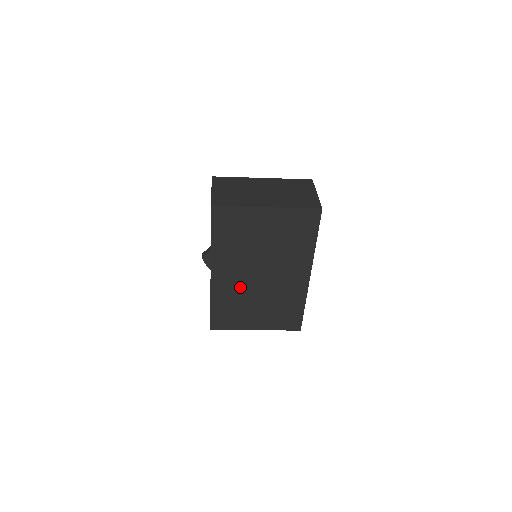
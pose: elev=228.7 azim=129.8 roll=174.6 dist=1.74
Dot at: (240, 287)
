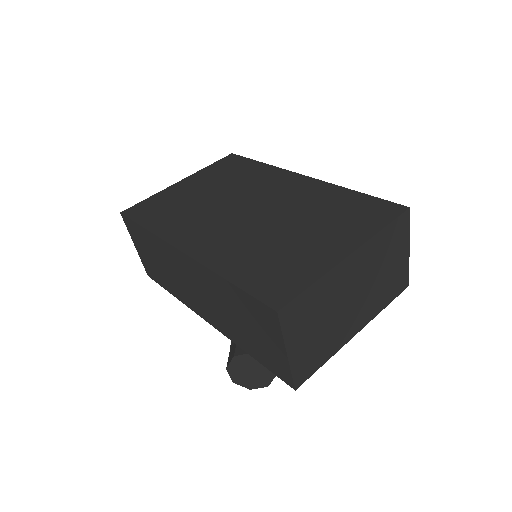
Dot at: (239, 235)
